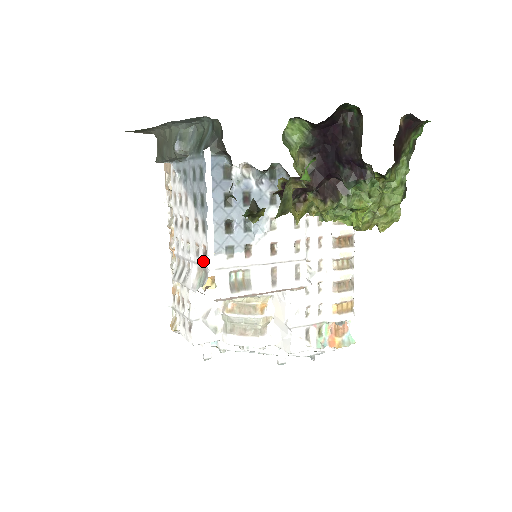
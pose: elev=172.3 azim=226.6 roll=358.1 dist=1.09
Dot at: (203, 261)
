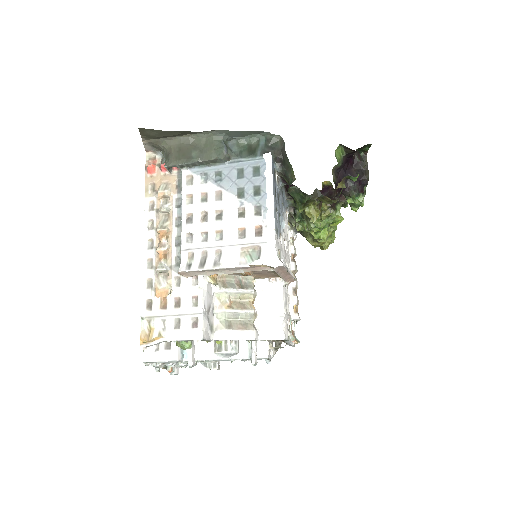
Dot at: (255, 239)
